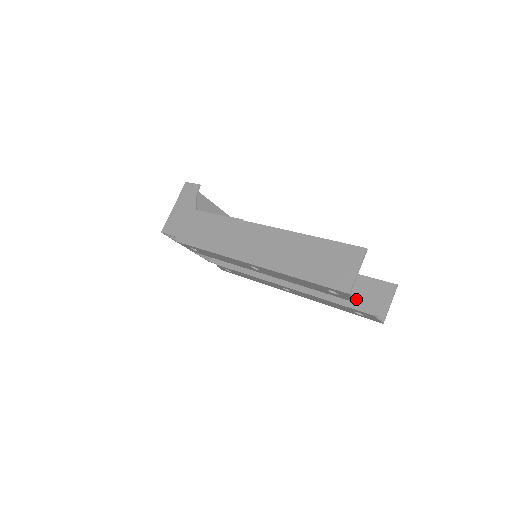
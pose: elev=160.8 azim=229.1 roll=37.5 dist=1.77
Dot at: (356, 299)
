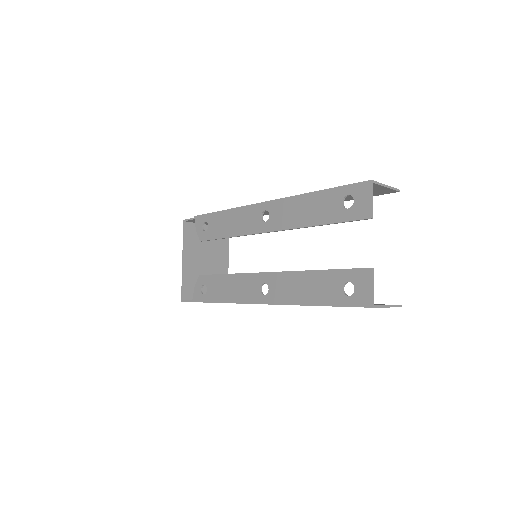
Dot at: (372, 202)
